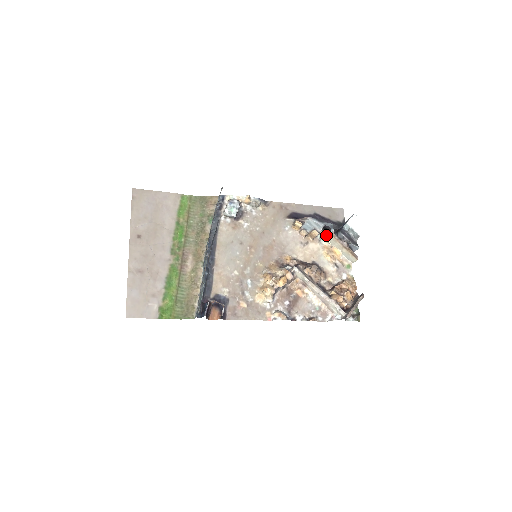
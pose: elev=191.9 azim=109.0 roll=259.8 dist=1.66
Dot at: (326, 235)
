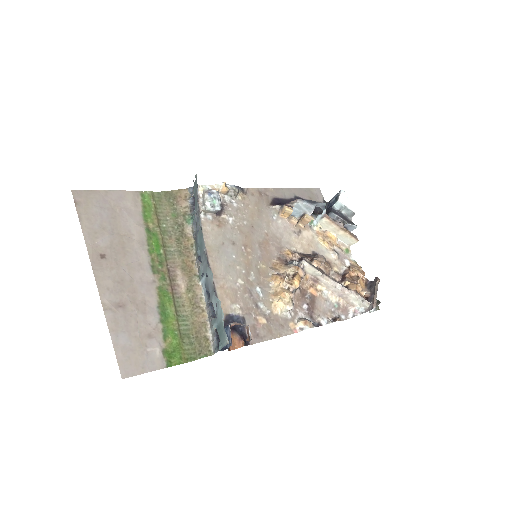
Dot at: (317, 219)
